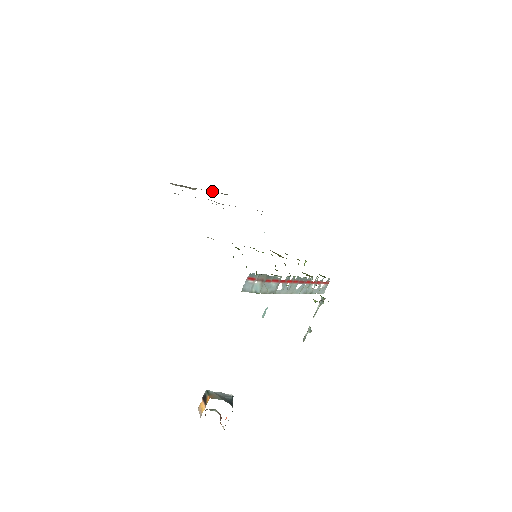
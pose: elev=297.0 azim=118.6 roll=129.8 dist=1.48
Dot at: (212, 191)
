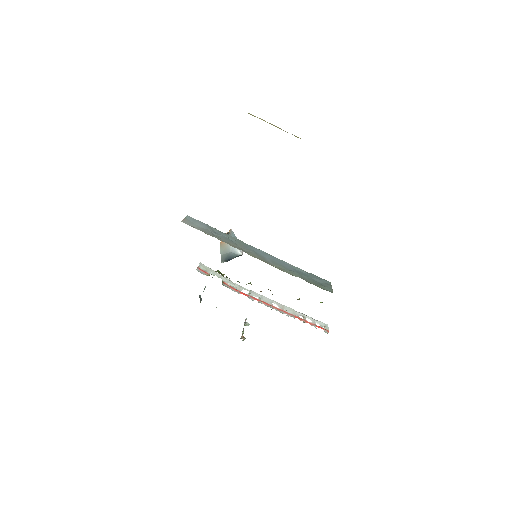
Dot at: occluded
